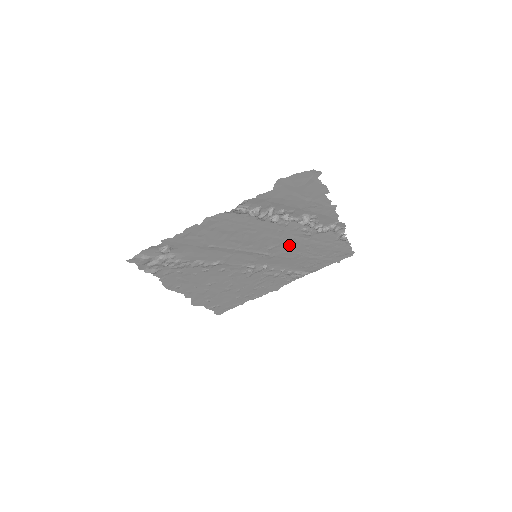
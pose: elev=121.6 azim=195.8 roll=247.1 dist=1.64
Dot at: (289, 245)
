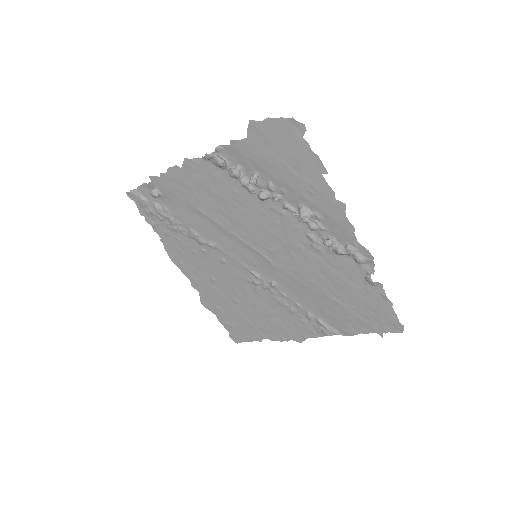
Dot at: (295, 257)
